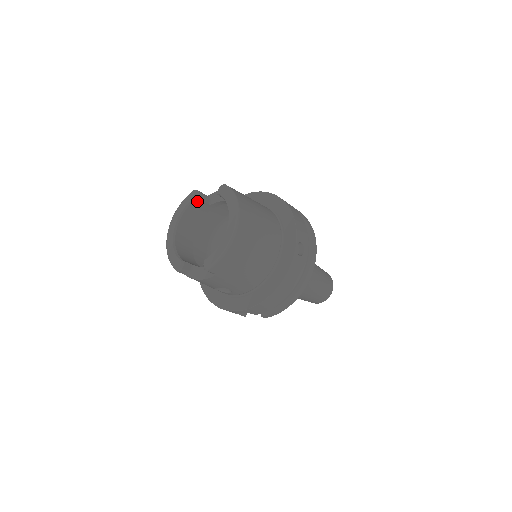
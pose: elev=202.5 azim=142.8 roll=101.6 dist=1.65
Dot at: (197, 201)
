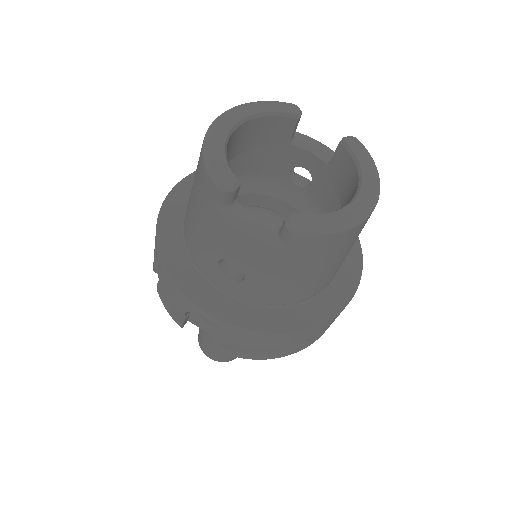
Dot at: (290, 121)
